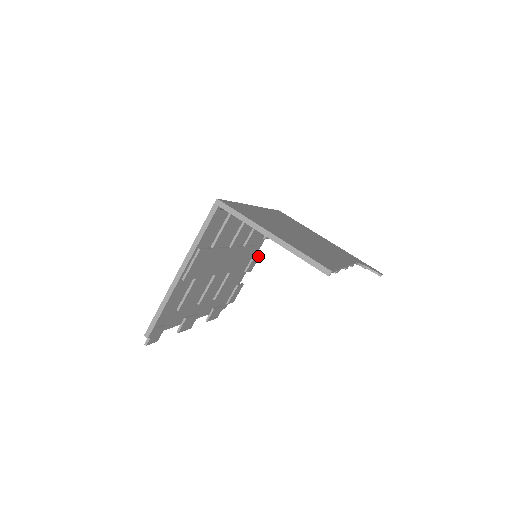
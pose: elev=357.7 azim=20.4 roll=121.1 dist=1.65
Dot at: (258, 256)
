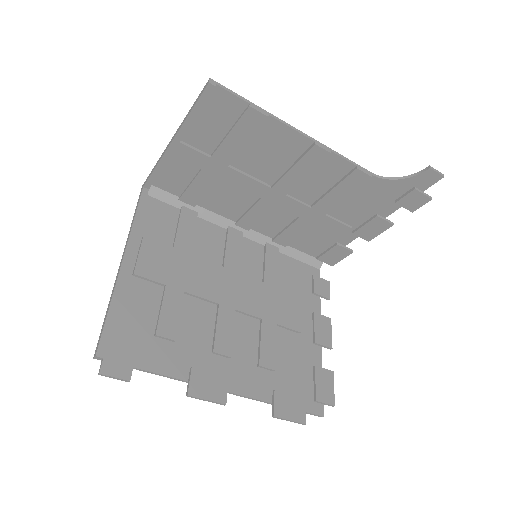
Dot at: (326, 323)
